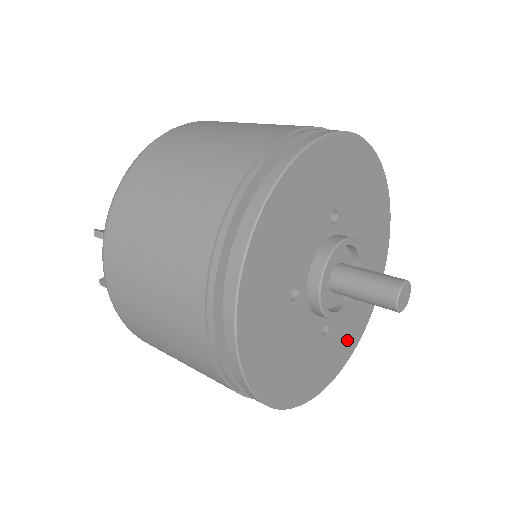
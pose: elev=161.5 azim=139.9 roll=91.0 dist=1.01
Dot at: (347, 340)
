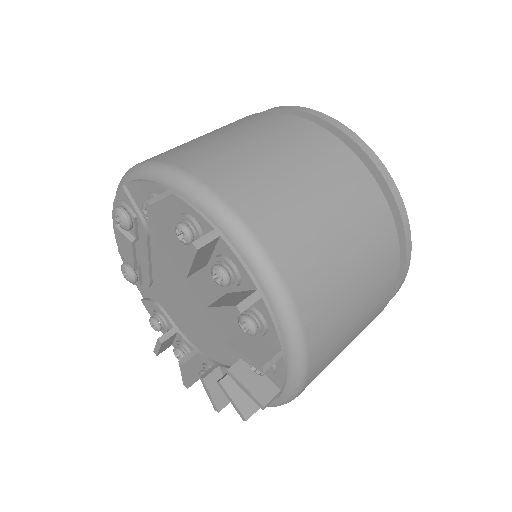
Dot at: occluded
